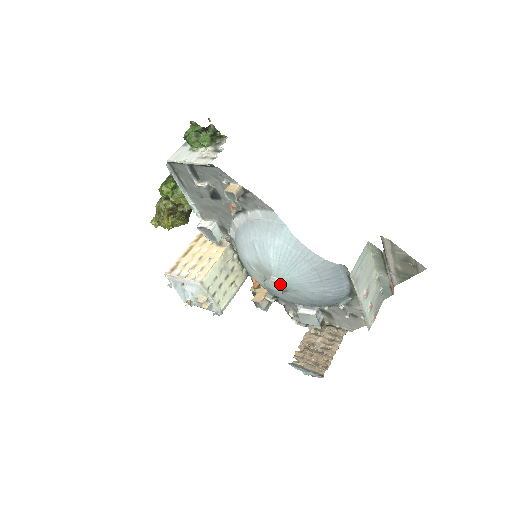
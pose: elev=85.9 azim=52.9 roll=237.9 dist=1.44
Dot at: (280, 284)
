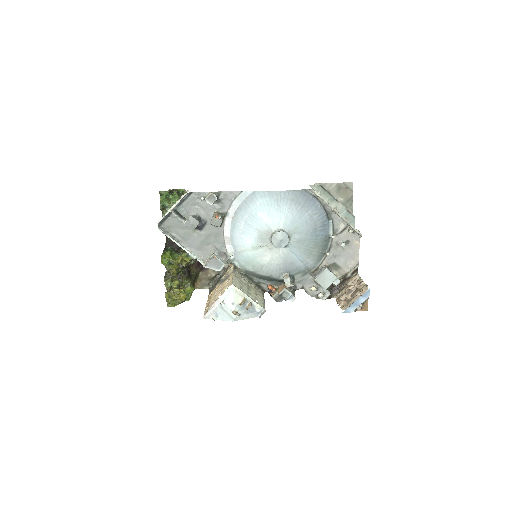
Dot at: (282, 231)
